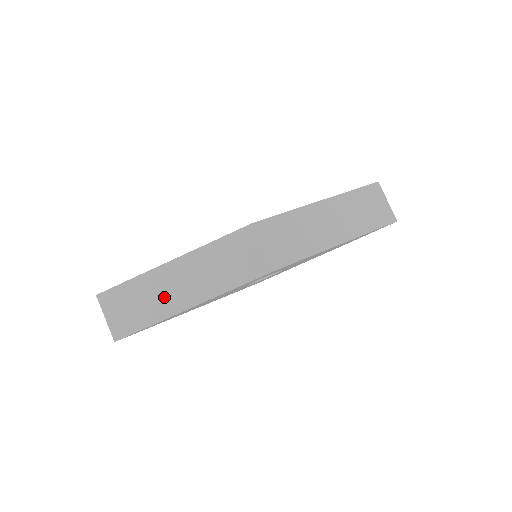
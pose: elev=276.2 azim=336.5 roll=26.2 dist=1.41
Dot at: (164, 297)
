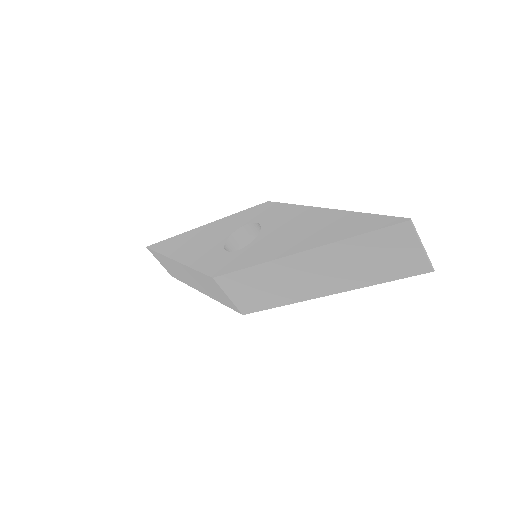
Dot at: (183, 276)
